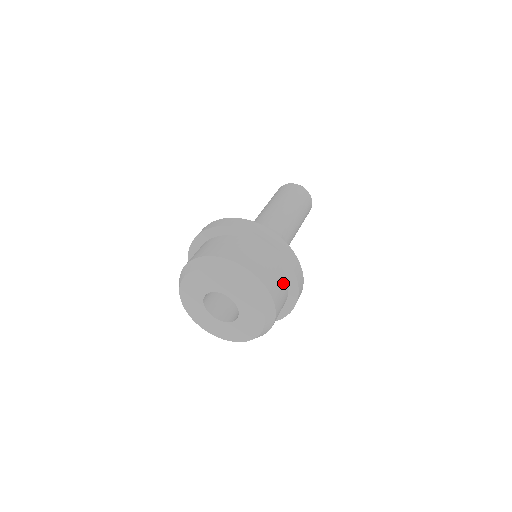
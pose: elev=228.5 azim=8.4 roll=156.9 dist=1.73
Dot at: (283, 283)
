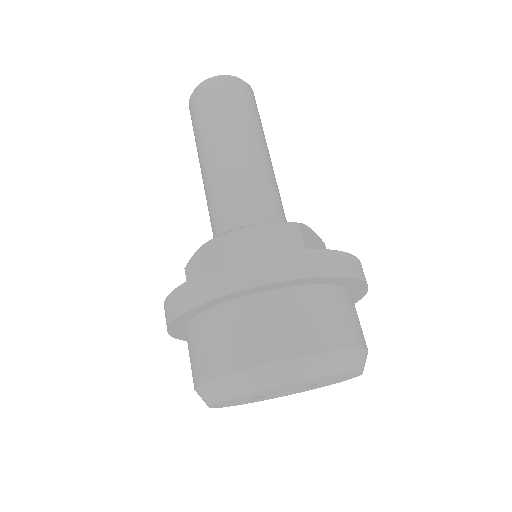
Dot at: (352, 304)
